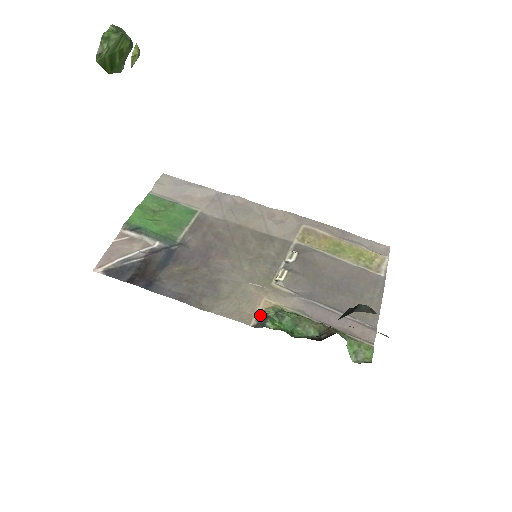
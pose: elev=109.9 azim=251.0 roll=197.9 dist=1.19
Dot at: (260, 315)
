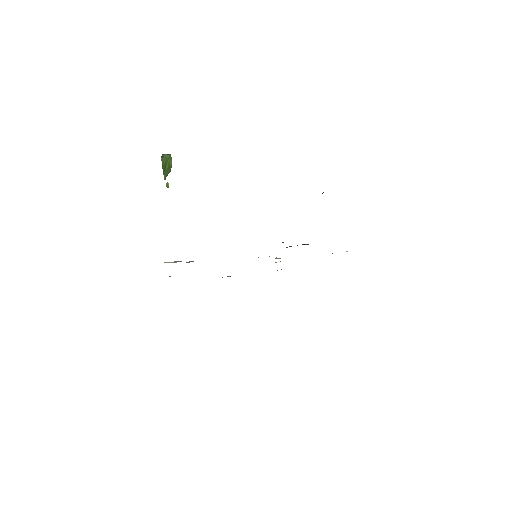
Dot at: occluded
